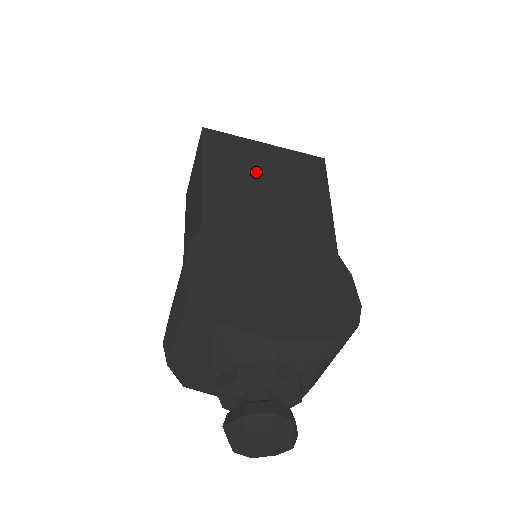
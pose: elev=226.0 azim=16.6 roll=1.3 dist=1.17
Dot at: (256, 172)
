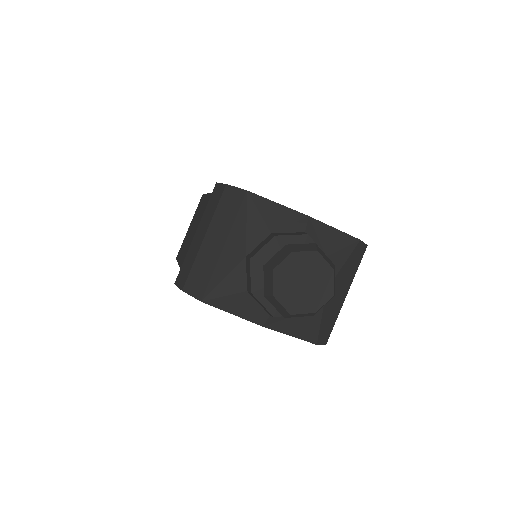
Dot at: occluded
